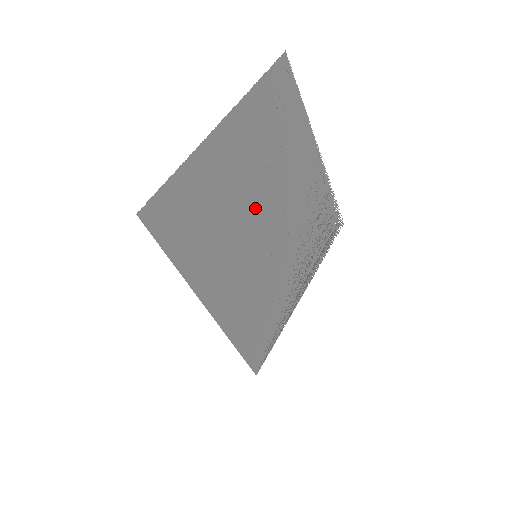
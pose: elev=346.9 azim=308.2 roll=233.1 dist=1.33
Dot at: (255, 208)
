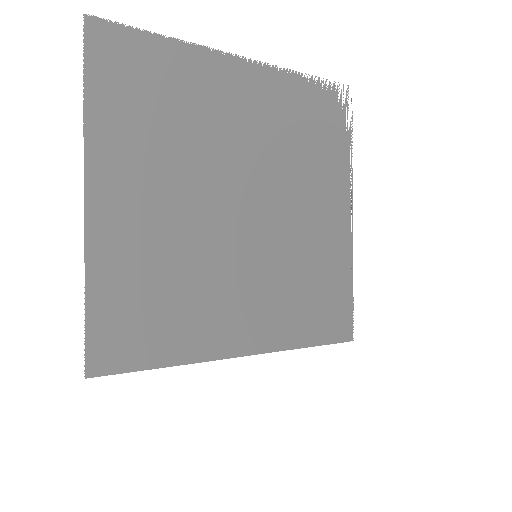
Dot at: (211, 219)
